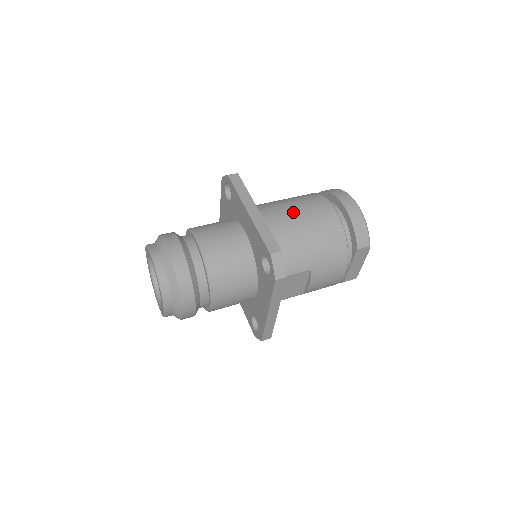
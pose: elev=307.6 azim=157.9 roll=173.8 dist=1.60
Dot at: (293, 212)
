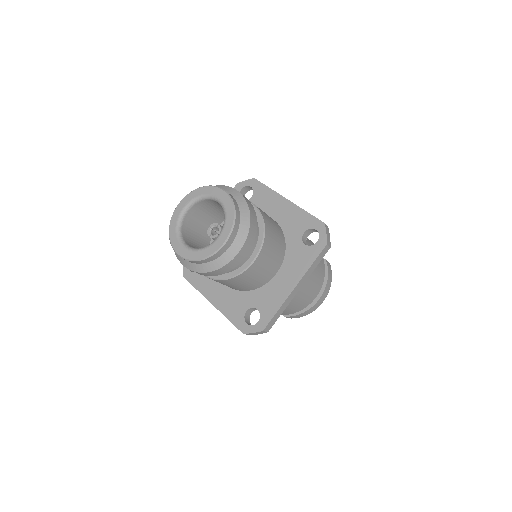
Dot at: (304, 287)
